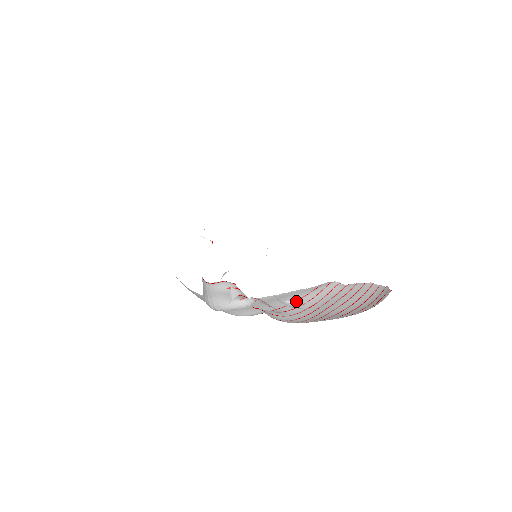
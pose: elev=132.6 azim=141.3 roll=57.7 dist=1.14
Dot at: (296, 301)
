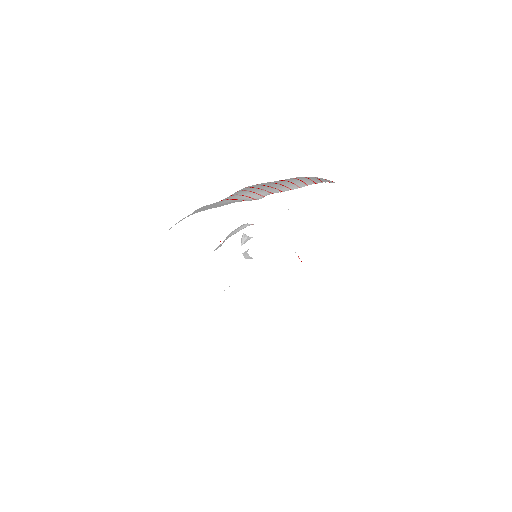
Dot at: occluded
